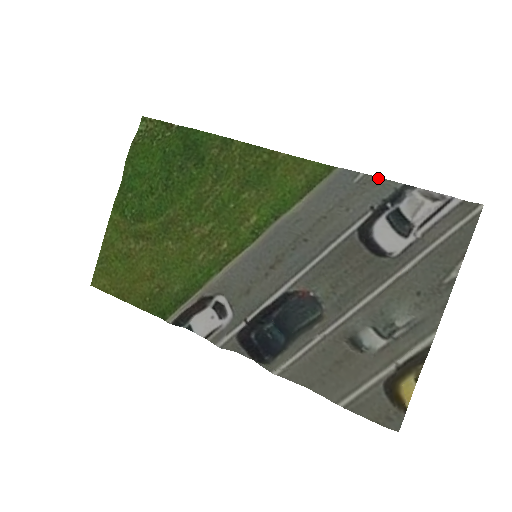
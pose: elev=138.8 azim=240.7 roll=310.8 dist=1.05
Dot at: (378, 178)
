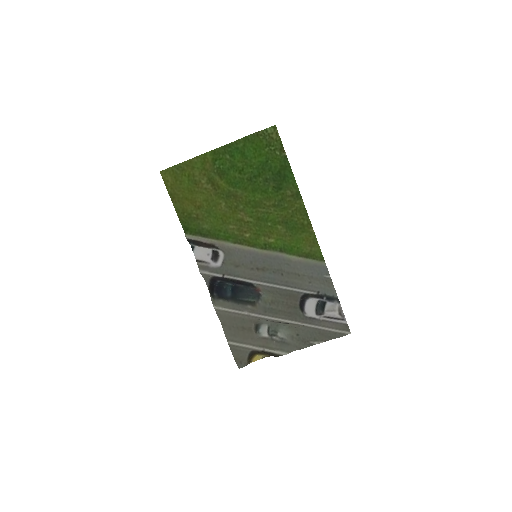
Dot at: (333, 285)
